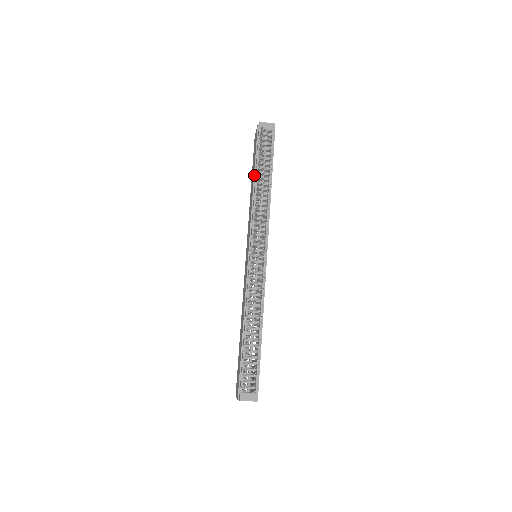
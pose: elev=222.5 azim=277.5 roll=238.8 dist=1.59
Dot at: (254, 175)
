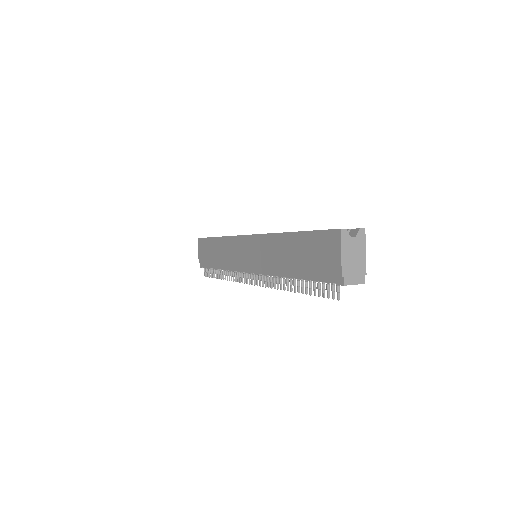
Dot at: (294, 273)
